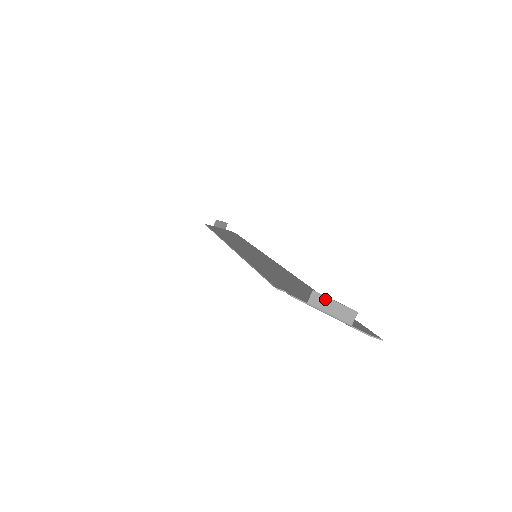
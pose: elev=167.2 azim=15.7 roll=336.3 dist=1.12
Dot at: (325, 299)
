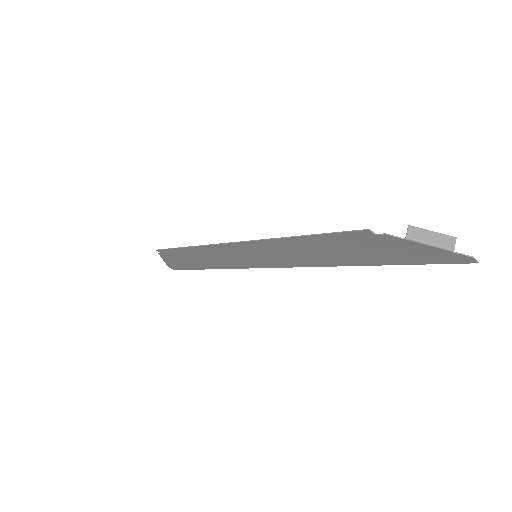
Dot at: (423, 231)
